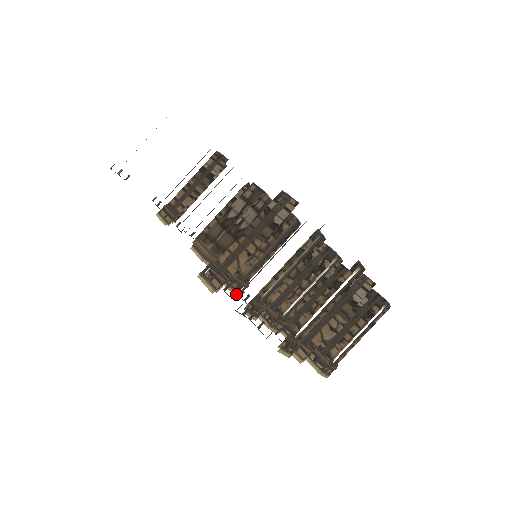
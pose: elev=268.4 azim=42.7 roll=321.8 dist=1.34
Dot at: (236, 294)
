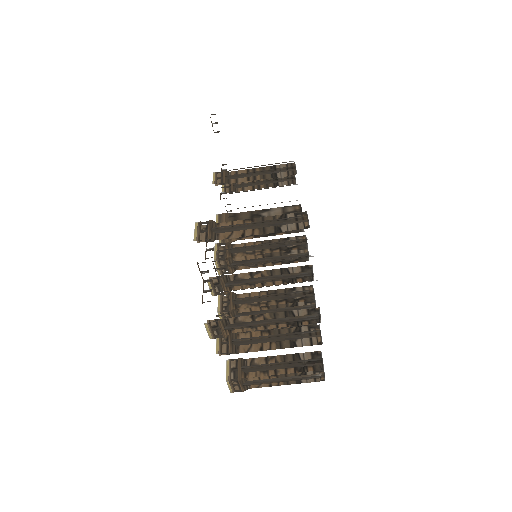
Dot at: (218, 271)
